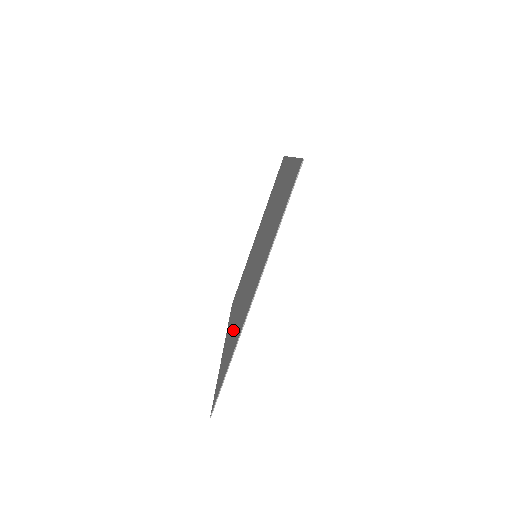
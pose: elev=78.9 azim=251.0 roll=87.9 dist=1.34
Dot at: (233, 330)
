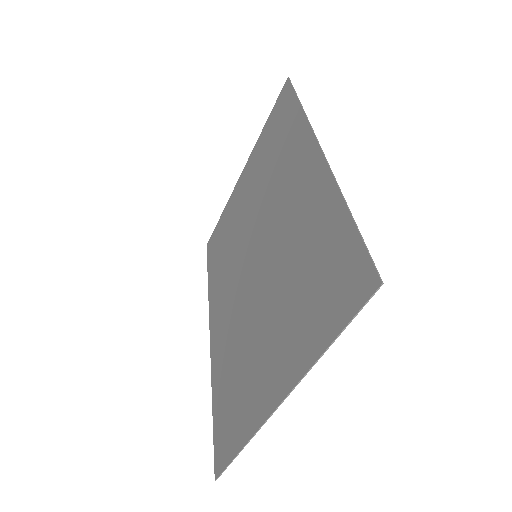
Dot at: (231, 358)
